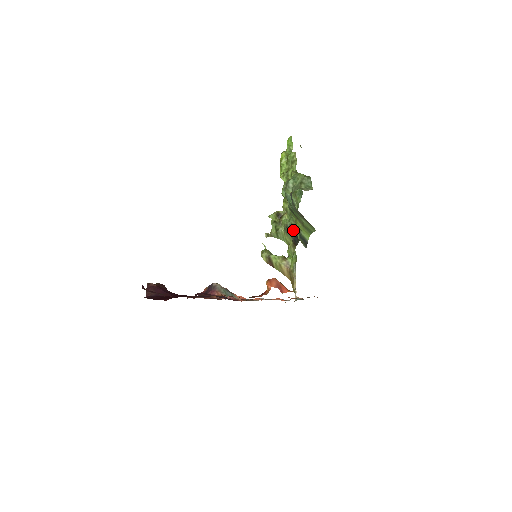
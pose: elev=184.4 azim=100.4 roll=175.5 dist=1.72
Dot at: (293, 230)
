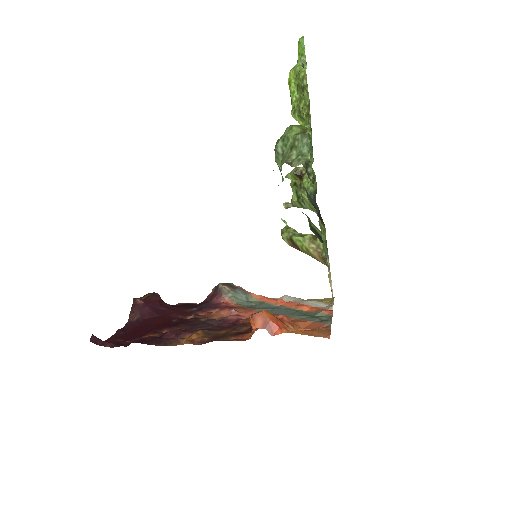
Dot at: (314, 203)
